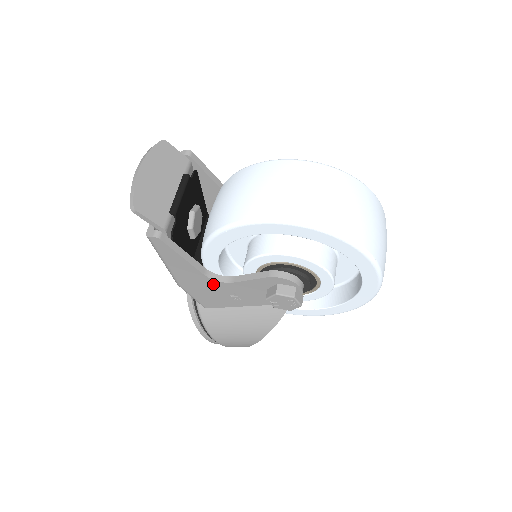
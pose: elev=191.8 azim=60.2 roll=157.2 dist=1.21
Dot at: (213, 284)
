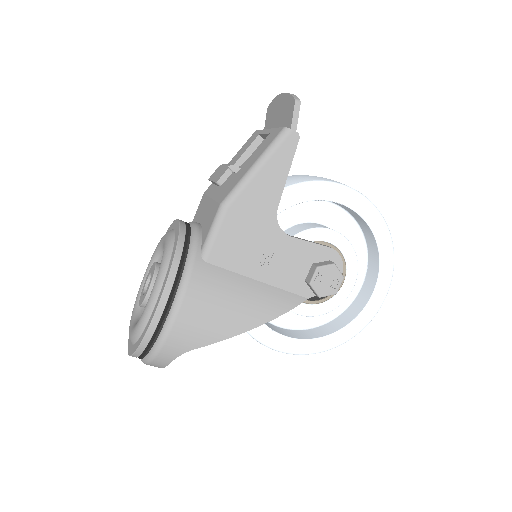
Dot at: (268, 227)
